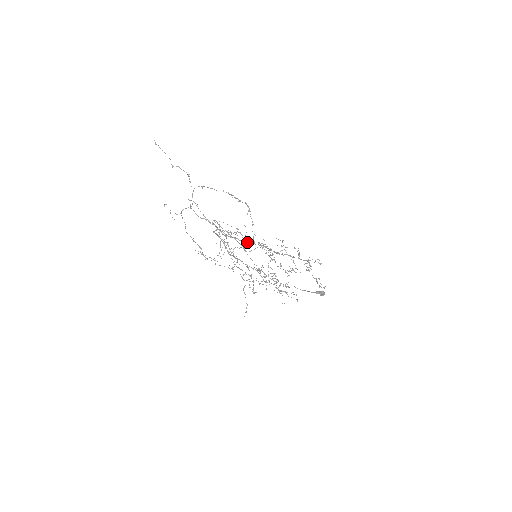
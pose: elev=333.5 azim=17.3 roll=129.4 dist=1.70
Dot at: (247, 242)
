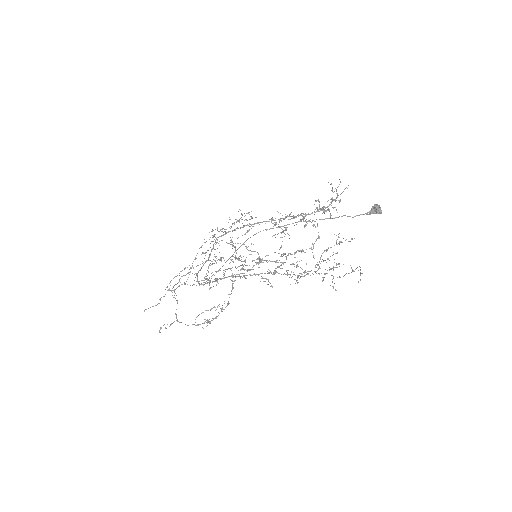
Dot at: occluded
